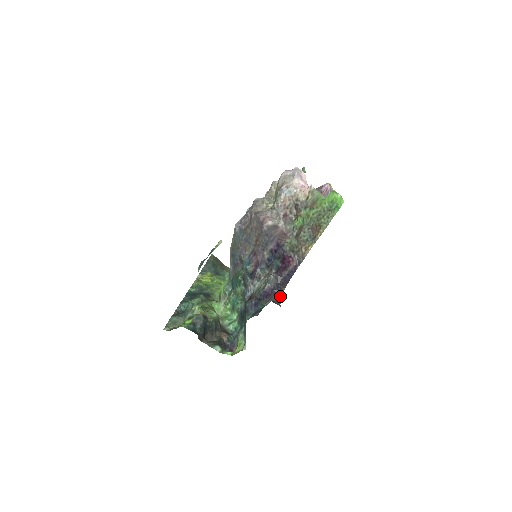
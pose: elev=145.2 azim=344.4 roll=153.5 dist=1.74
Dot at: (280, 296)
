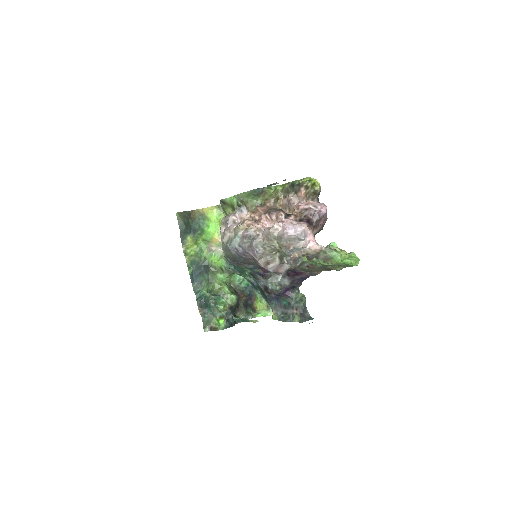
Dot at: (304, 304)
